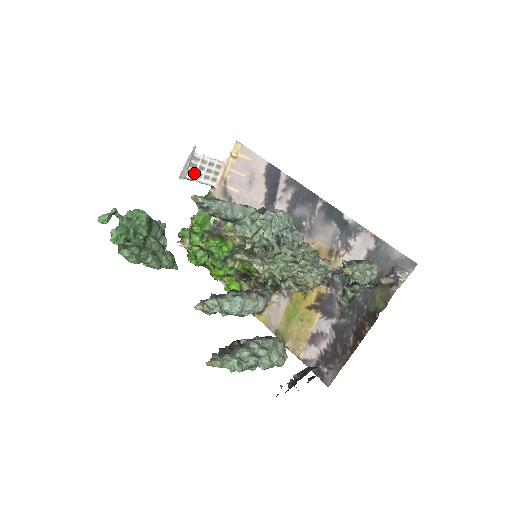
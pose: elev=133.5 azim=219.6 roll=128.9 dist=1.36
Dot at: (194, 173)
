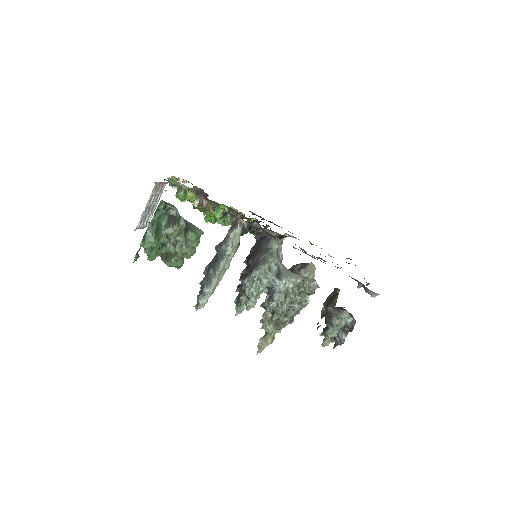
Dot at: (149, 215)
